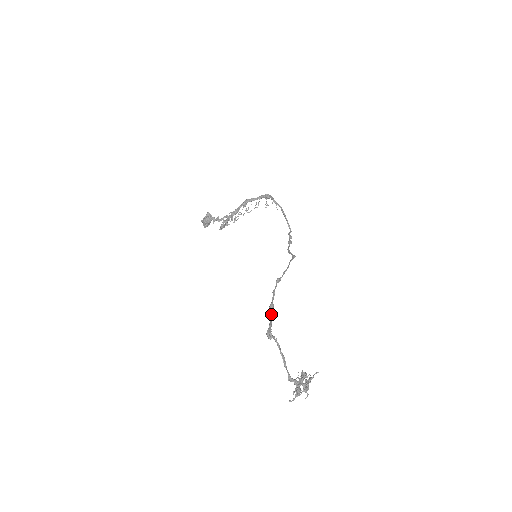
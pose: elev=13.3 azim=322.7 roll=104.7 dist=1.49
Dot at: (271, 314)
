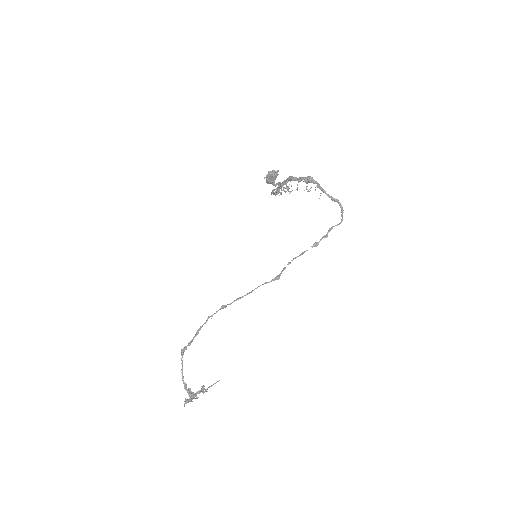
Dot at: (195, 335)
